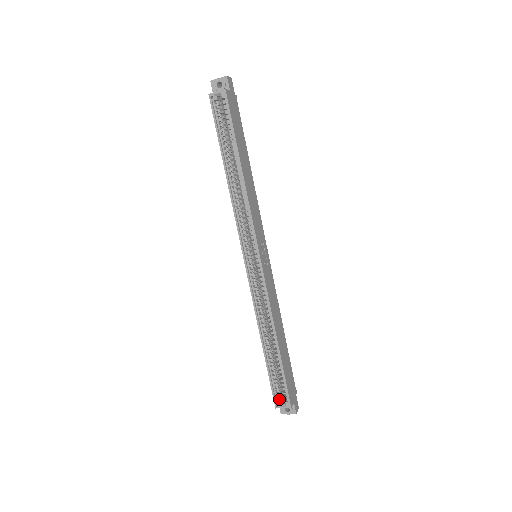
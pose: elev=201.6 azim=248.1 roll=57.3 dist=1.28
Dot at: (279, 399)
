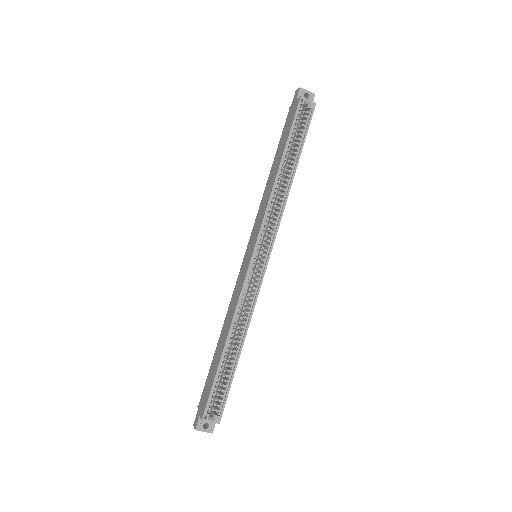
Dot at: (209, 411)
